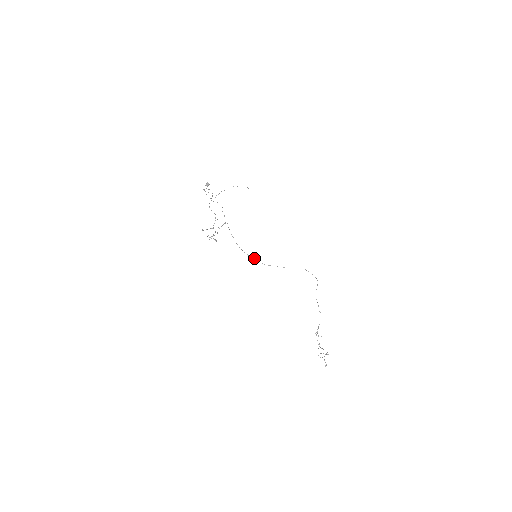
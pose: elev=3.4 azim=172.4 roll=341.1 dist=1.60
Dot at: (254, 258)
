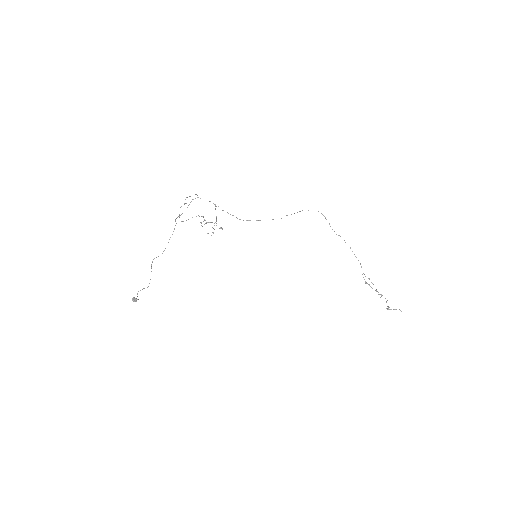
Dot at: occluded
